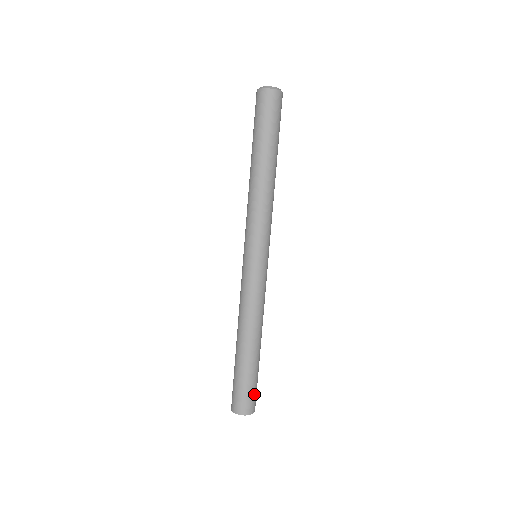
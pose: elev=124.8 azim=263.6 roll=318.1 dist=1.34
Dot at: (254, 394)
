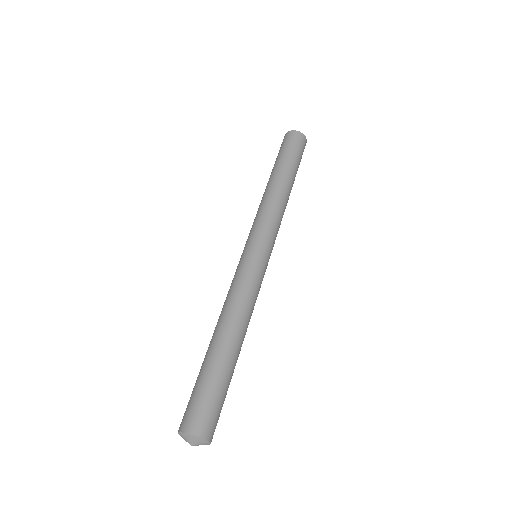
Dot at: (217, 411)
